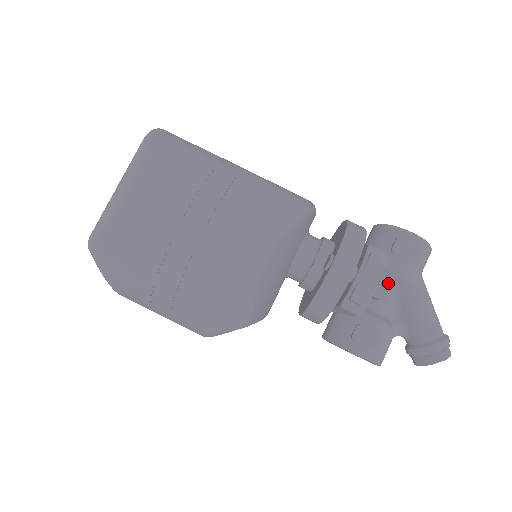
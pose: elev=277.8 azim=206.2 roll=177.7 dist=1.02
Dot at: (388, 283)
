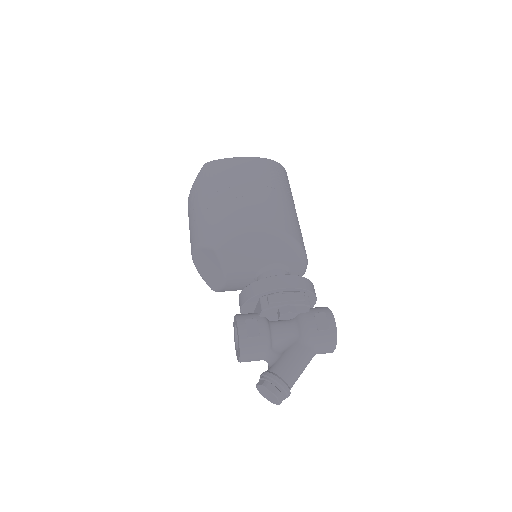
Dot at: (293, 311)
